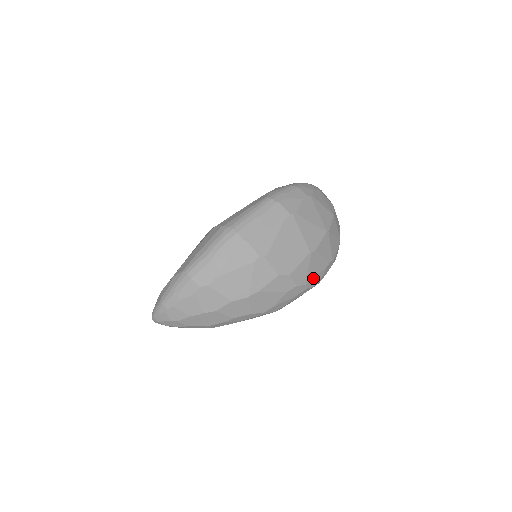
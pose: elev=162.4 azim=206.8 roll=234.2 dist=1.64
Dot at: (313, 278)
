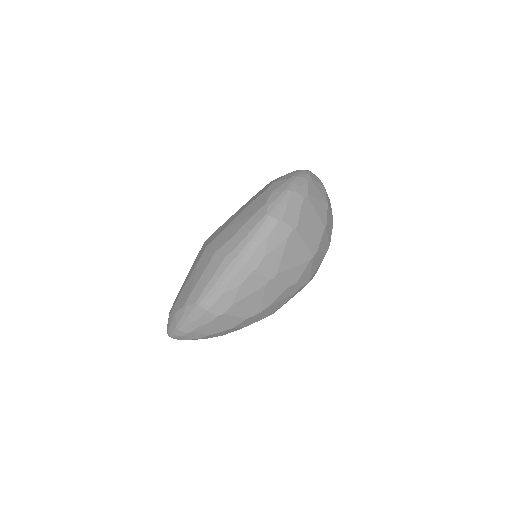
Dot at: (314, 272)
